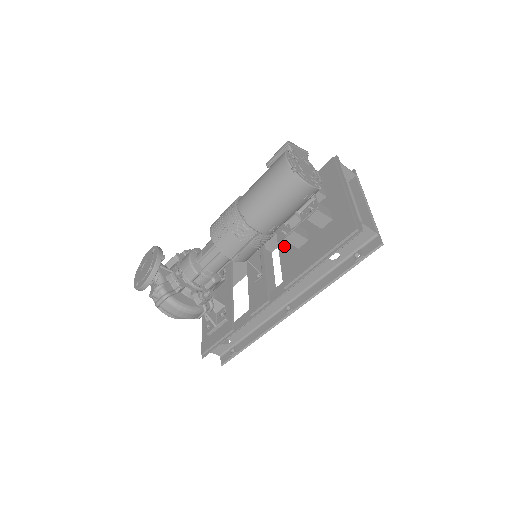
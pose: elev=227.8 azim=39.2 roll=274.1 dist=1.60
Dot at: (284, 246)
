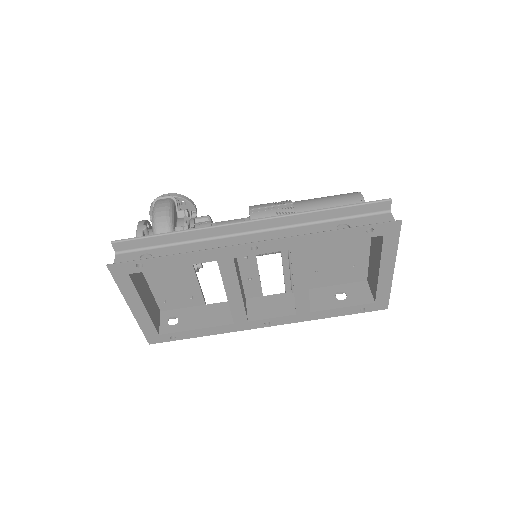
Dot at: occluded
